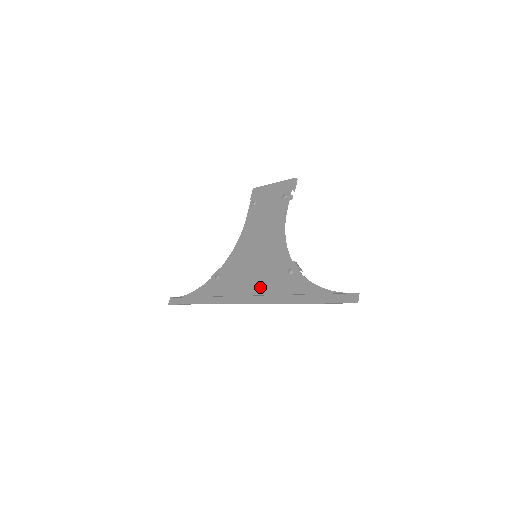
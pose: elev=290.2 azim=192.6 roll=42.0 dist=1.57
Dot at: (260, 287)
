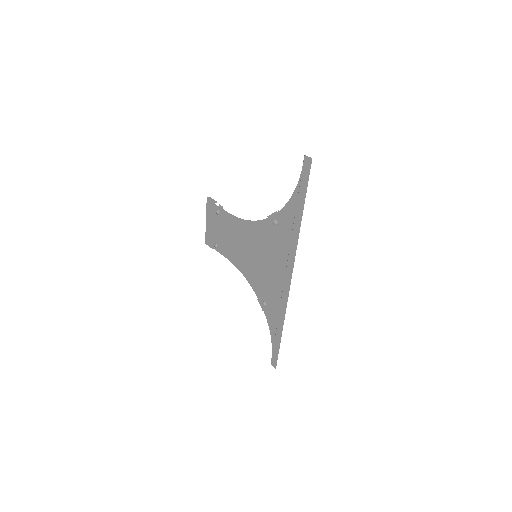
Dot at: (281, 259)
